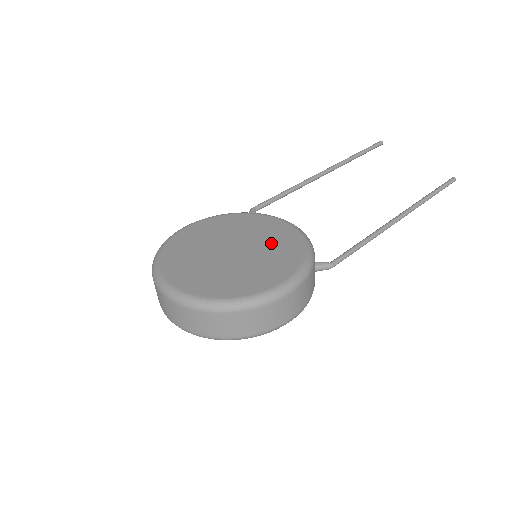
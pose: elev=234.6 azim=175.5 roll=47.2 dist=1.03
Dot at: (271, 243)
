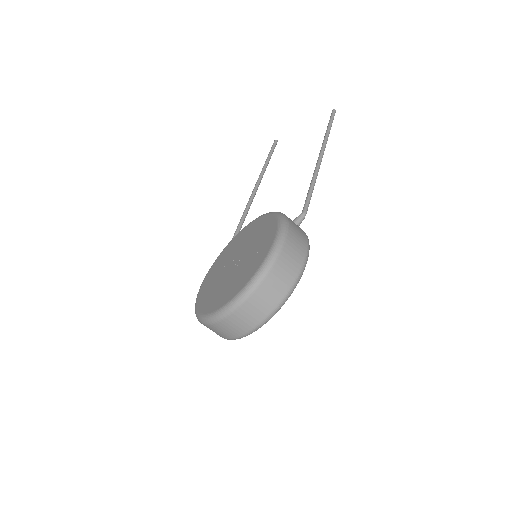
Dot at: (253, 236)
